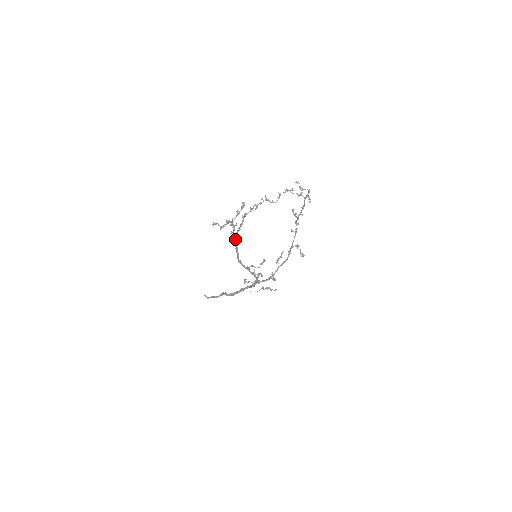
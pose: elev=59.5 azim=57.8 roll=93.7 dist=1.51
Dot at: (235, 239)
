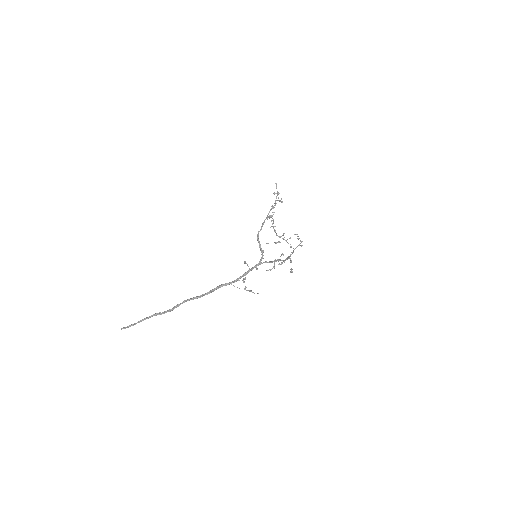
Dot at: (266, 217)
